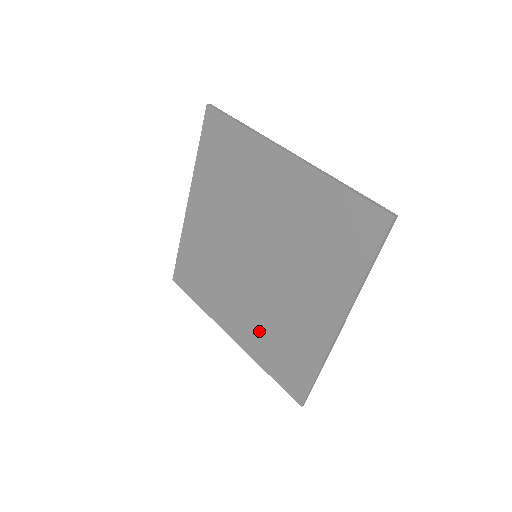
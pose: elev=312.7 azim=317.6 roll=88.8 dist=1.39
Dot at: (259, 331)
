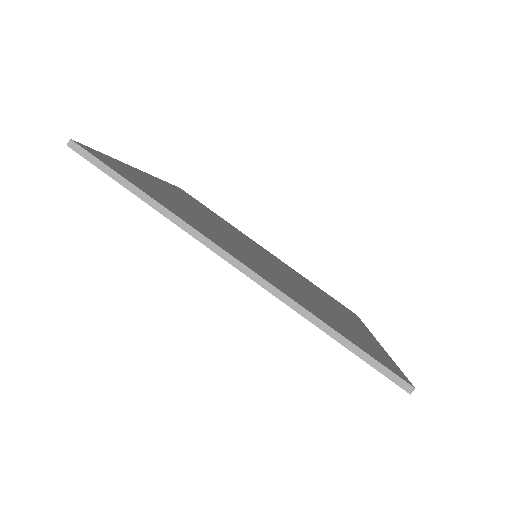
Dot at: occluded
